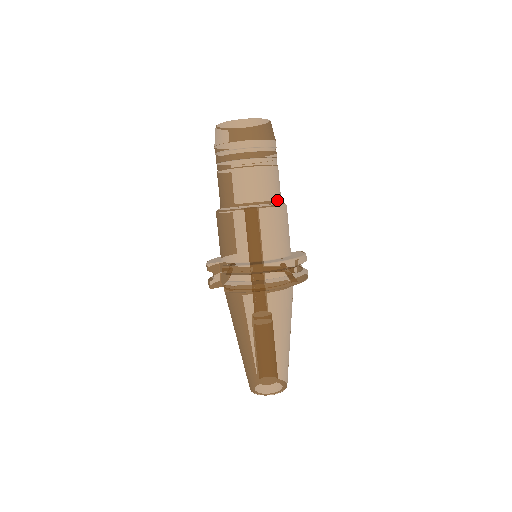
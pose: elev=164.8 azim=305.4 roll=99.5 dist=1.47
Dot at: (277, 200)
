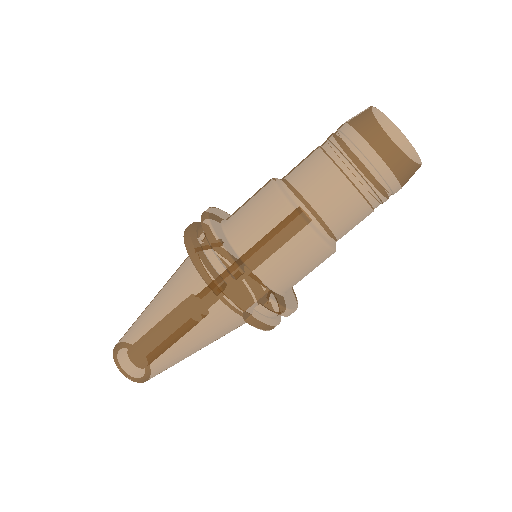
Dot at: occluded
